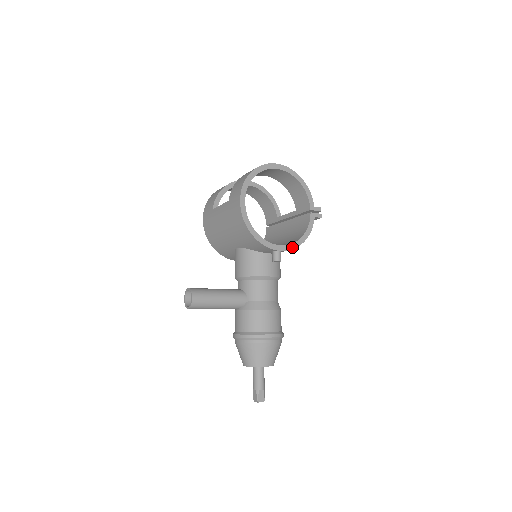
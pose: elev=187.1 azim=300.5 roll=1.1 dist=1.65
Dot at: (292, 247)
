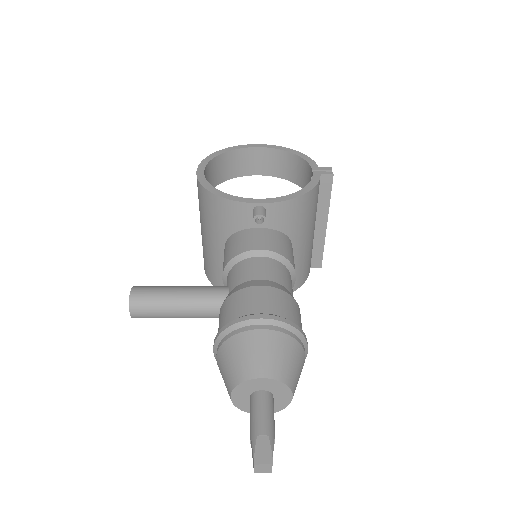
Dot at: (282, 200)
